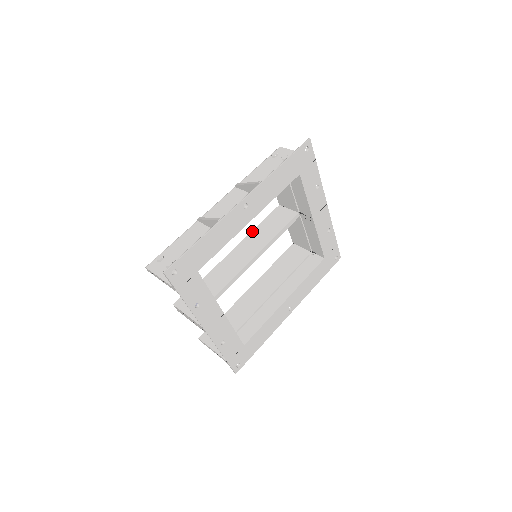
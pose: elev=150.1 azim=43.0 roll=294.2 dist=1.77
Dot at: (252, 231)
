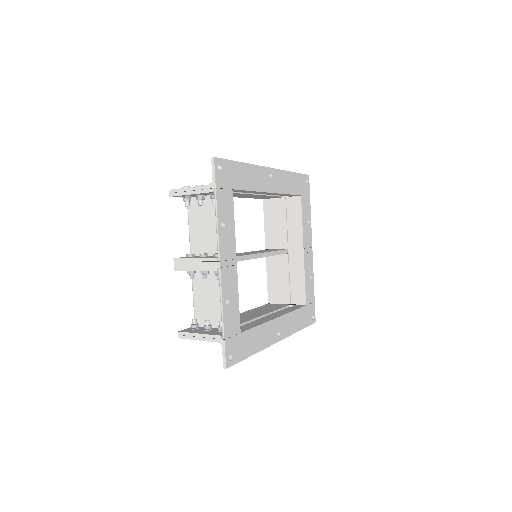
Dot at: (245, 252)
